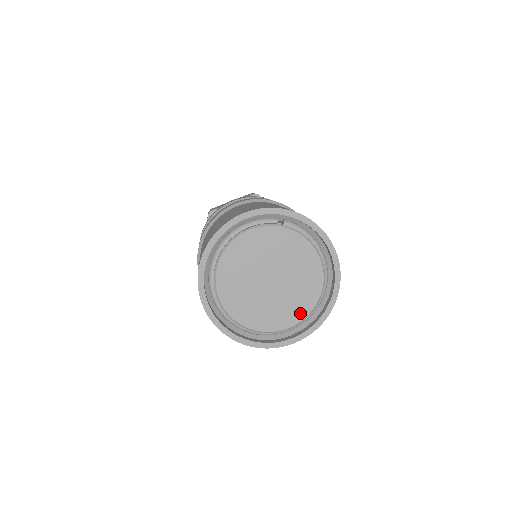
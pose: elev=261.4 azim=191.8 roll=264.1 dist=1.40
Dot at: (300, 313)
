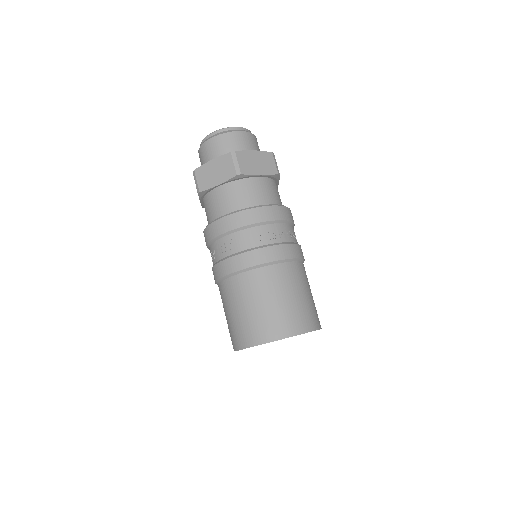
Dot at: occluded
